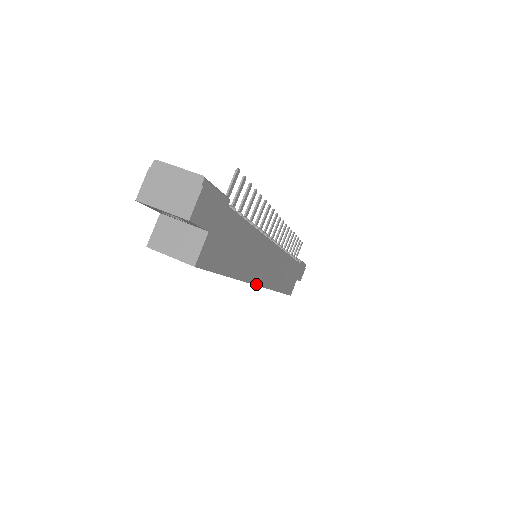
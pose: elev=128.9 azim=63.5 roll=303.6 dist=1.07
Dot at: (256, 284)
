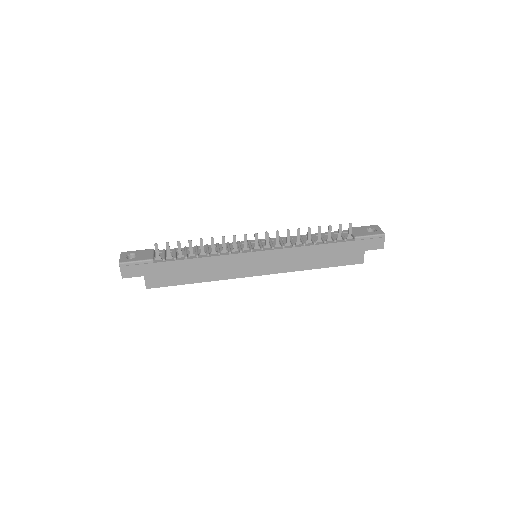
Dot at: (247, 276)
